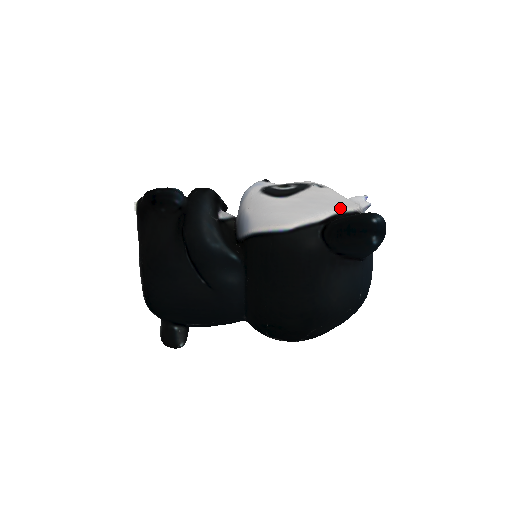
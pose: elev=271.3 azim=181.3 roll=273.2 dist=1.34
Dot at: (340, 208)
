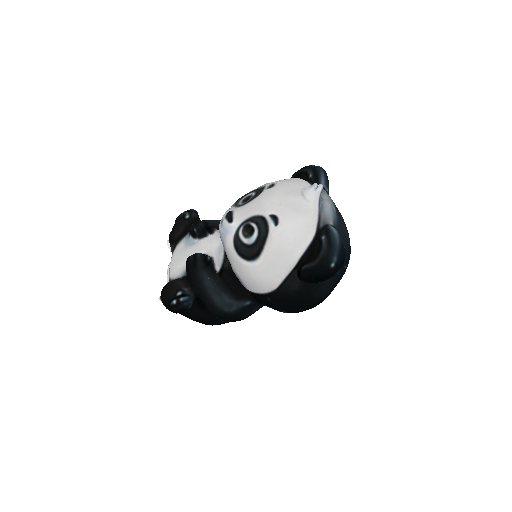
Dot at: (302, 249)
